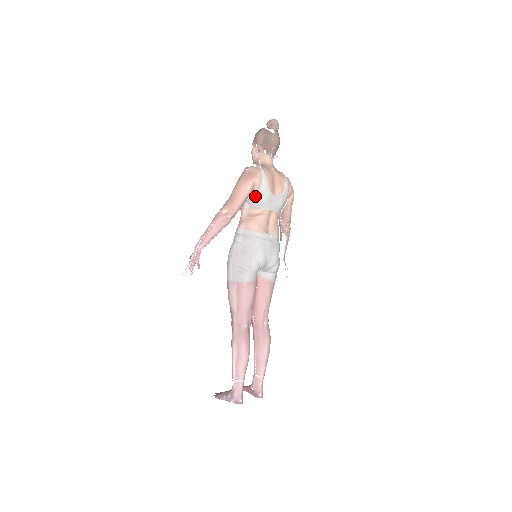
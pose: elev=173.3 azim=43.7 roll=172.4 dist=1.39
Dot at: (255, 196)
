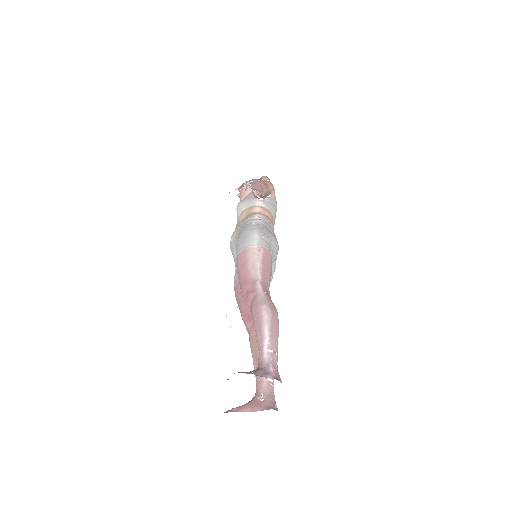
Dot at: (271, 200)
